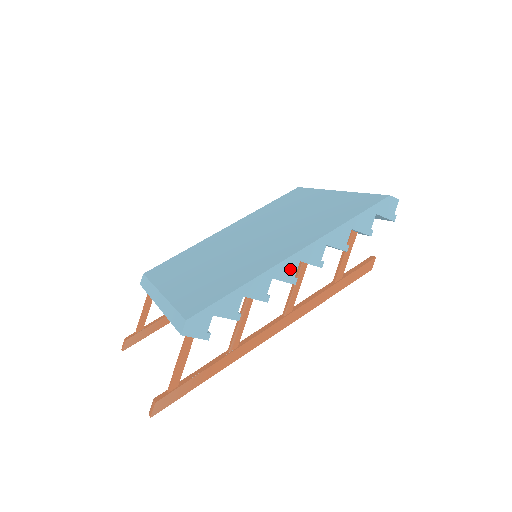
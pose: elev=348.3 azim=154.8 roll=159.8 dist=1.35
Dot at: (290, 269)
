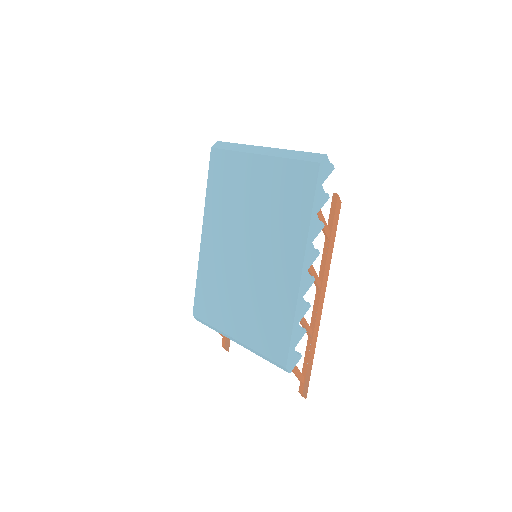
Dot at: (306, 280)
